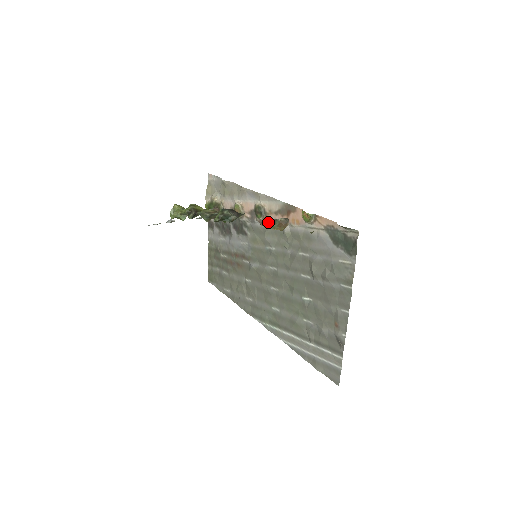
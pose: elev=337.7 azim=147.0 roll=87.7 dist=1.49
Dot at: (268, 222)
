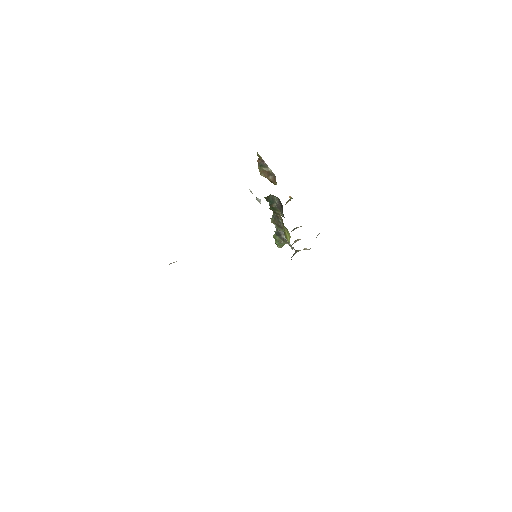
Dot at: (262, 162)
